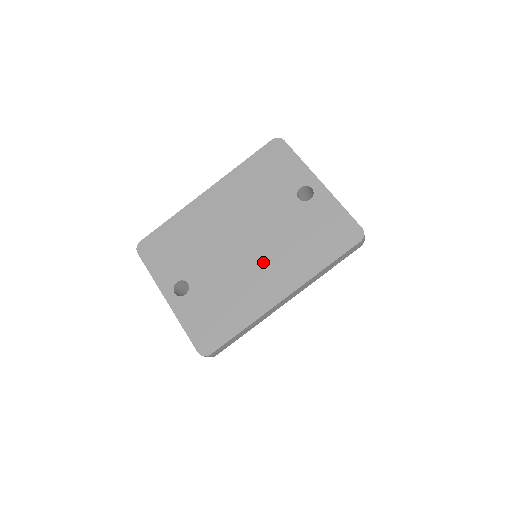
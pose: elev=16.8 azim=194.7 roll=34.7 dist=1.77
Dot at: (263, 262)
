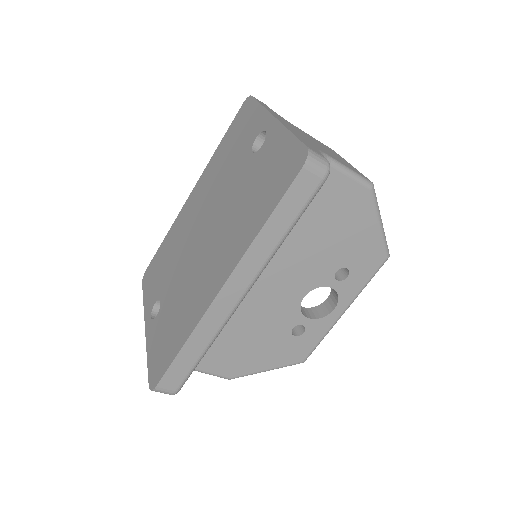
Dot at: (212, 249)
